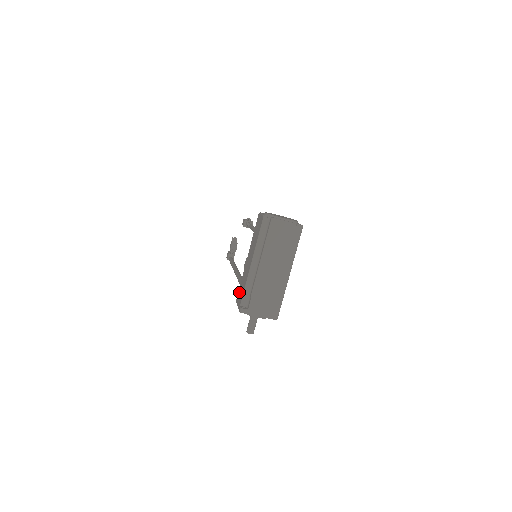
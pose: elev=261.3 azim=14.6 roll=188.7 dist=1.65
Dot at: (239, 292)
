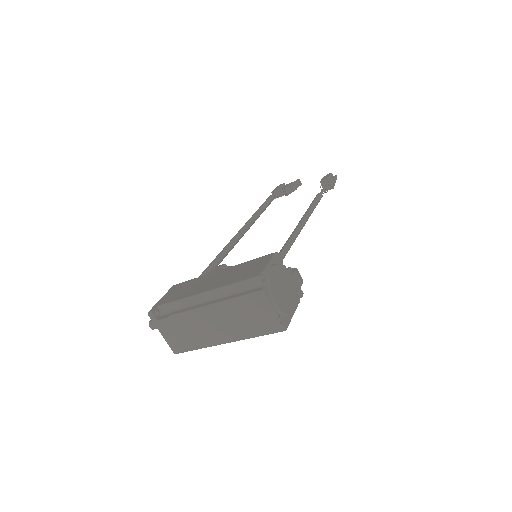
Dot at: (179, 287)
